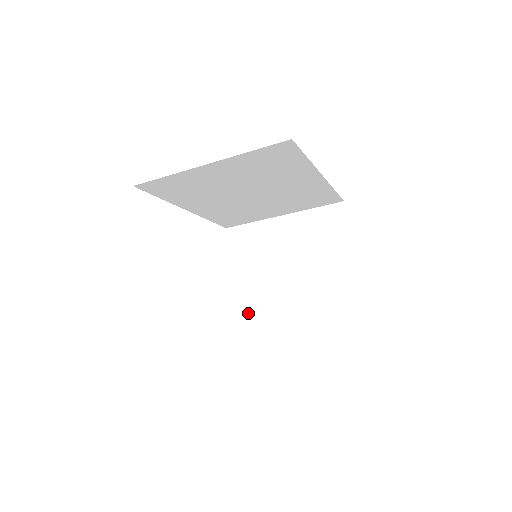
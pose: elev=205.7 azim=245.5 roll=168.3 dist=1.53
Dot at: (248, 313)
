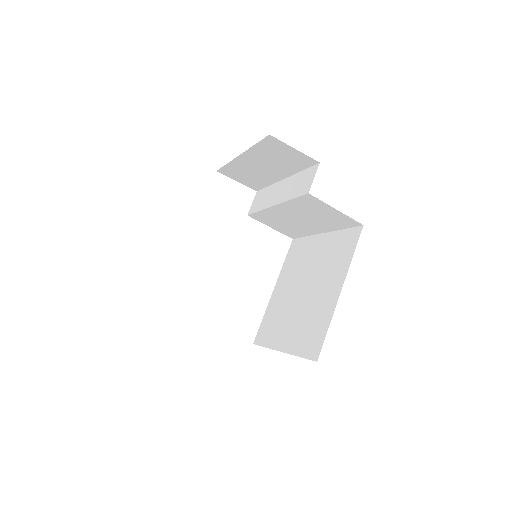
Dot at: (290, 229)
